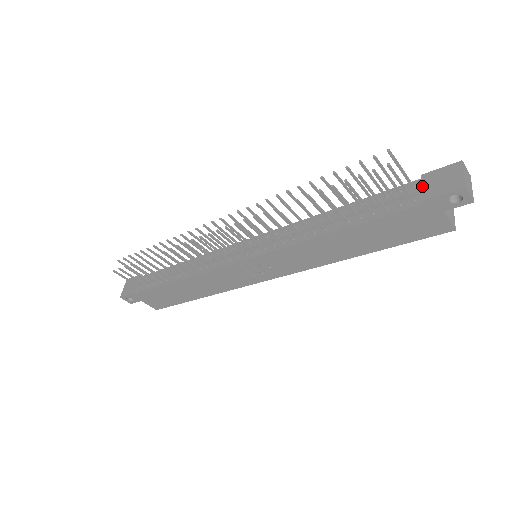
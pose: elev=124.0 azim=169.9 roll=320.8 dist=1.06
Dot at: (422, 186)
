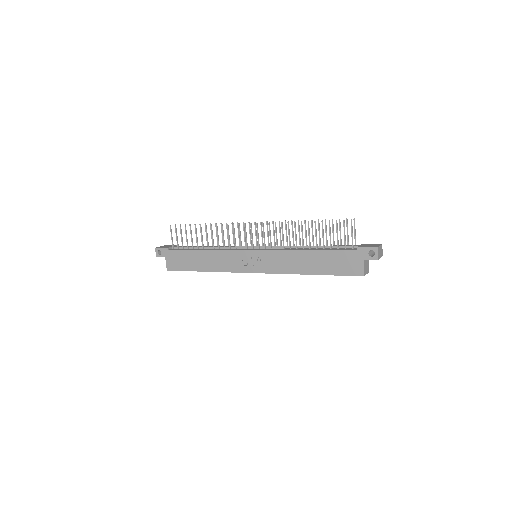
Dot at: (360, 245)
